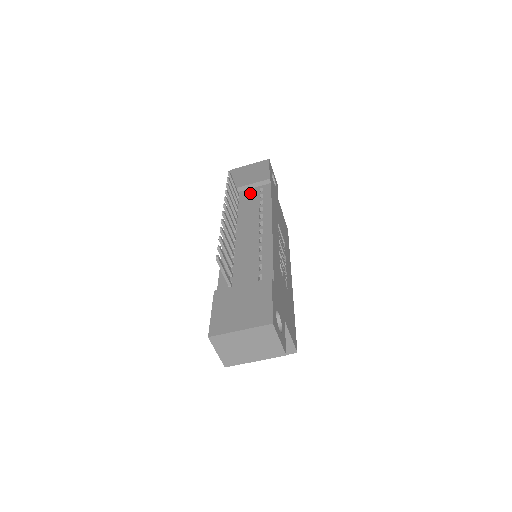
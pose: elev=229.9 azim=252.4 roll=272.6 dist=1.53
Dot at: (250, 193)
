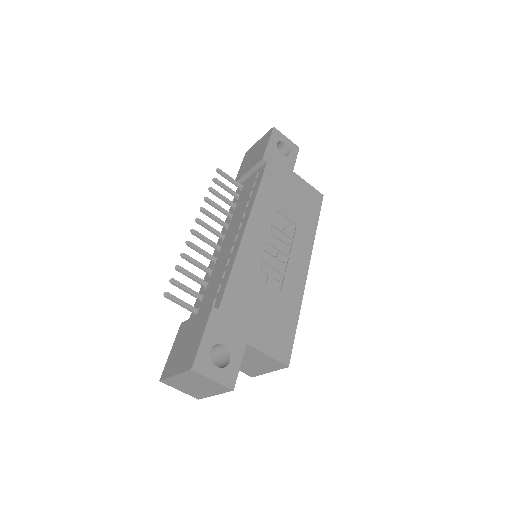
Dot at: (249, 181)
